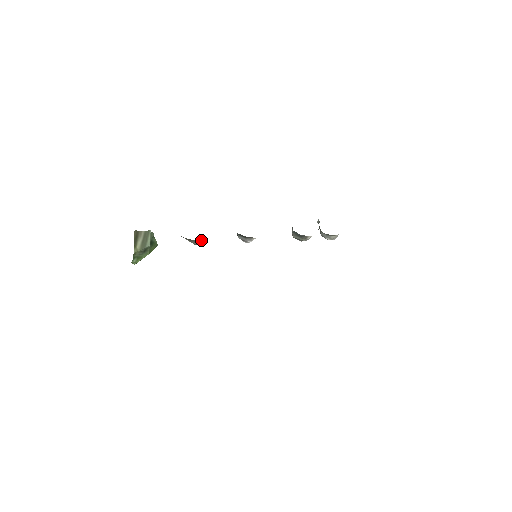
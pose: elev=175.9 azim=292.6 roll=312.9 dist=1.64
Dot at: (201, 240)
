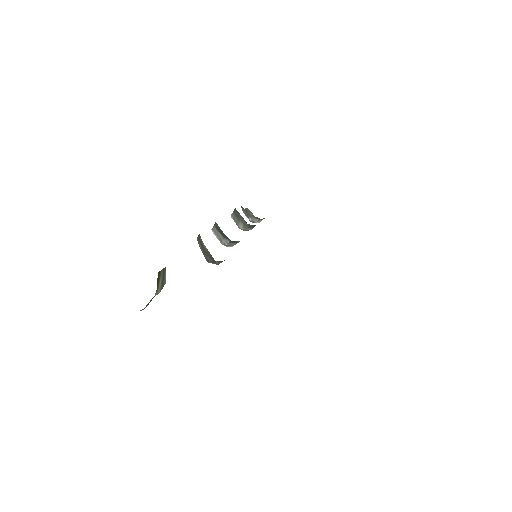
Dot at: occluded
